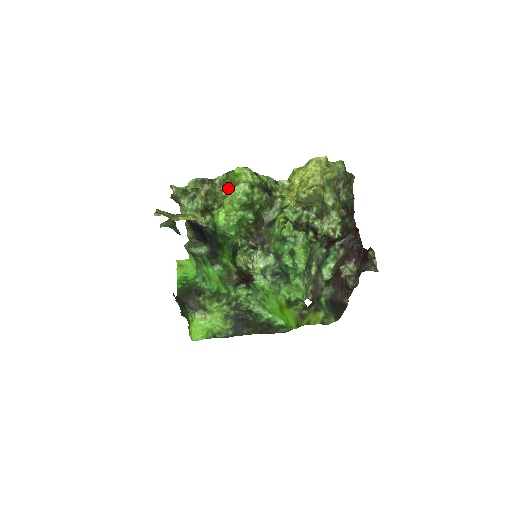
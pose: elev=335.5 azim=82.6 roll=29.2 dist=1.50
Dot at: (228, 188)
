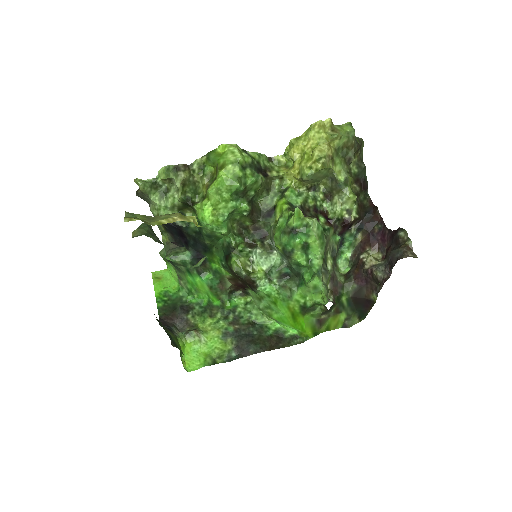
Dot at: (210, 174)
